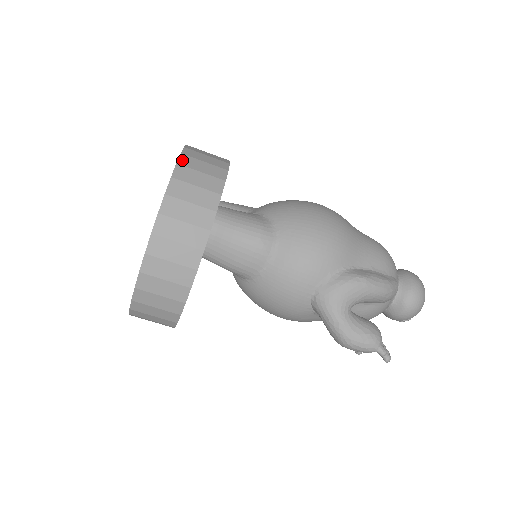
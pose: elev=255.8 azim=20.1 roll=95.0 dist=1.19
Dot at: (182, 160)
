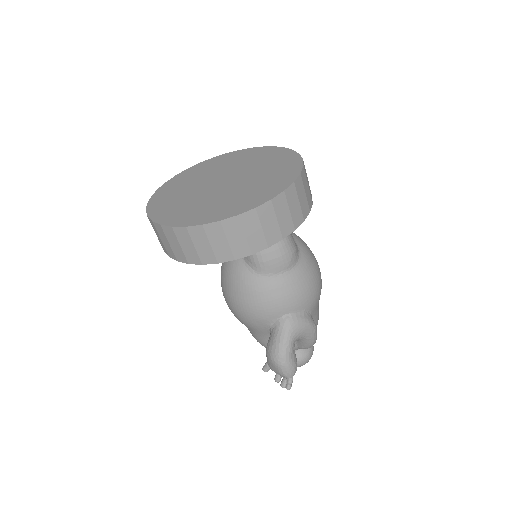
Dot at: (304, 166)
